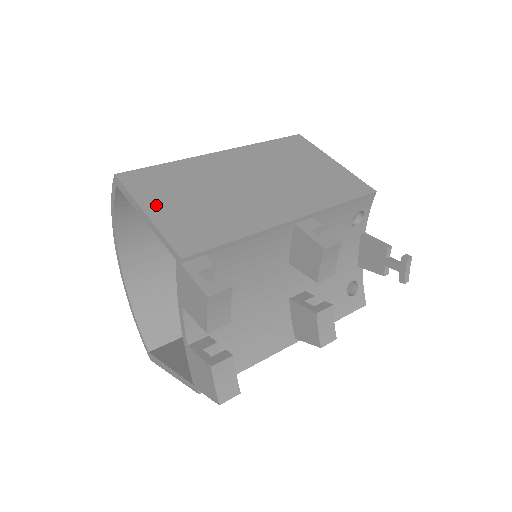
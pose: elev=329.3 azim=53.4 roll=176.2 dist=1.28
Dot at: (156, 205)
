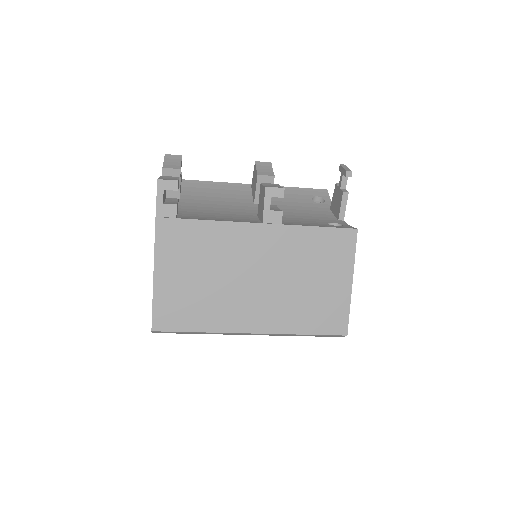
Dot at: occluded
